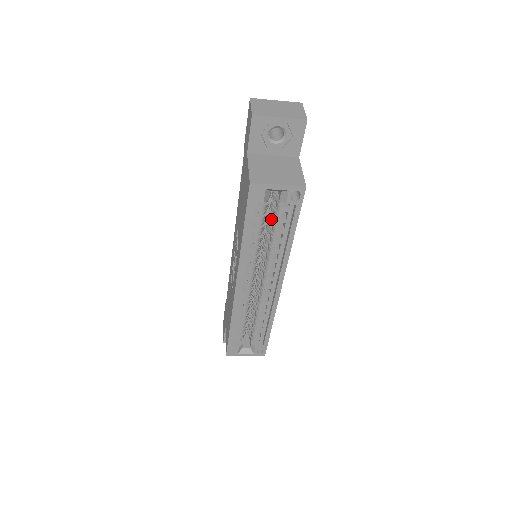
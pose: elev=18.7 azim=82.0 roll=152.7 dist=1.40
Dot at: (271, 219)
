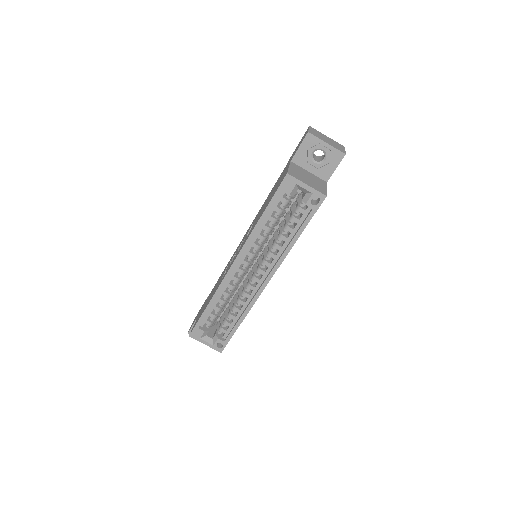
Dot at: (286, 218)
